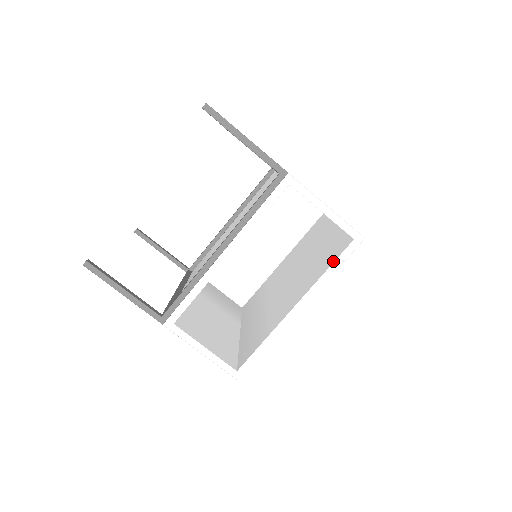
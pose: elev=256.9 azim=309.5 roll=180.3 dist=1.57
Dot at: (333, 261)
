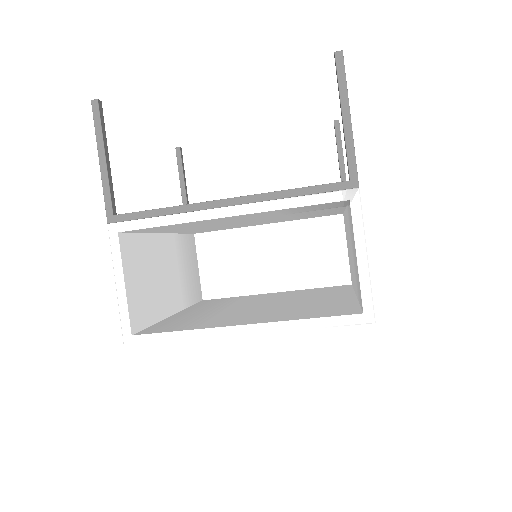
Dot at: (323, 316)
